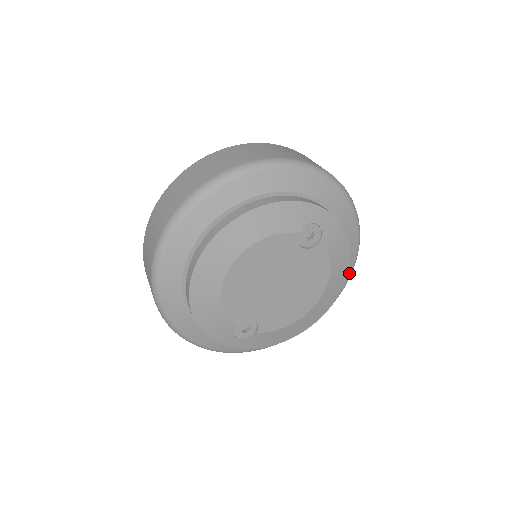
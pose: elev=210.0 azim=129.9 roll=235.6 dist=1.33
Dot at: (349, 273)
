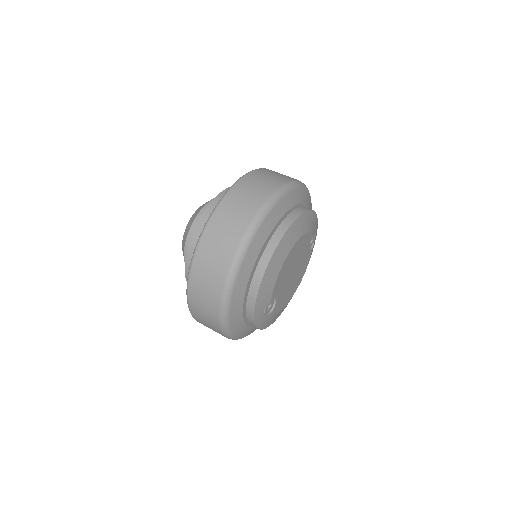
Dot at: occluded
